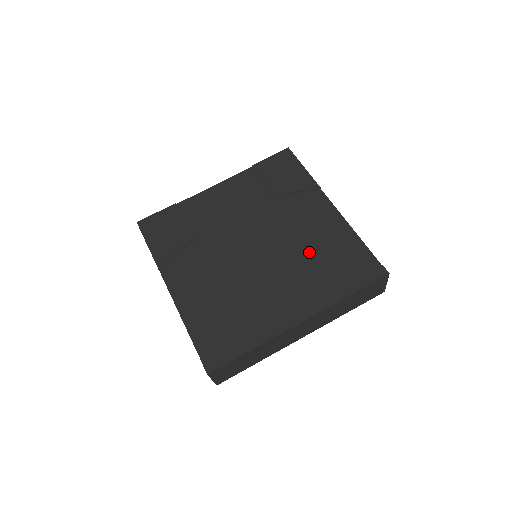
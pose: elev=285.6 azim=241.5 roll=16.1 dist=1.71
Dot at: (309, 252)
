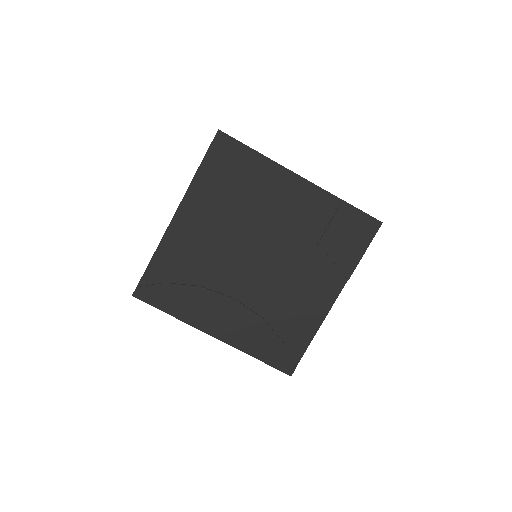
Dot at: (277, 307)
